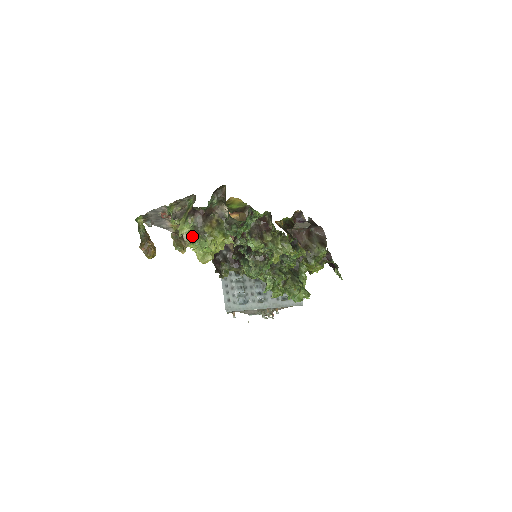
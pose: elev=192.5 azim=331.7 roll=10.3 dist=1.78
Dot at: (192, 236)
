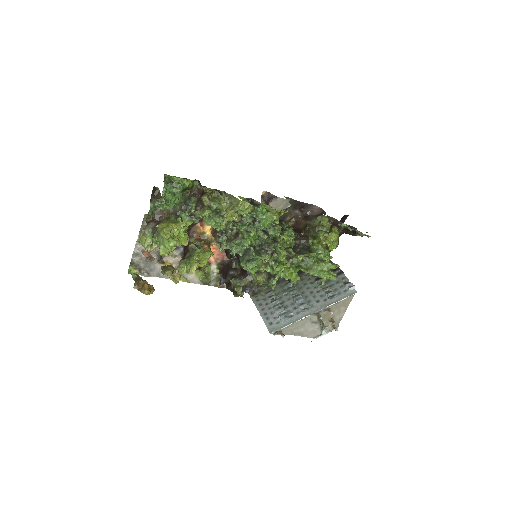
Dot at: (152, 241)
